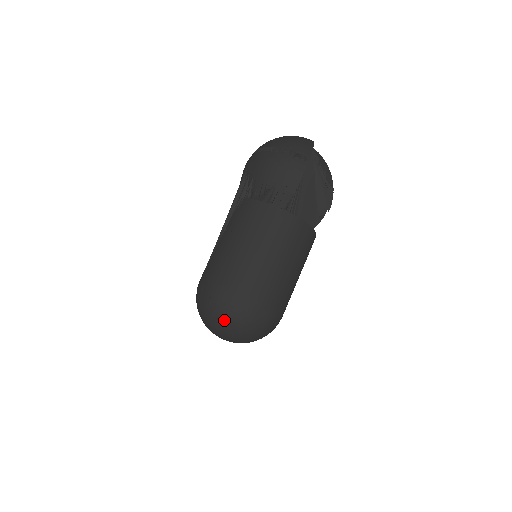
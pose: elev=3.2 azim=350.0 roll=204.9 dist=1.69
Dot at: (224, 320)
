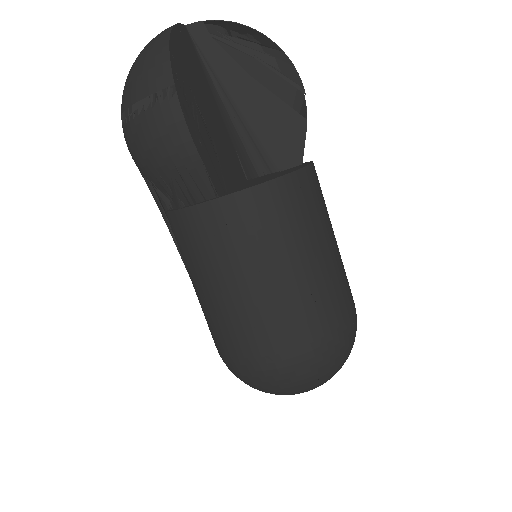
Dot at: (272, 392)
